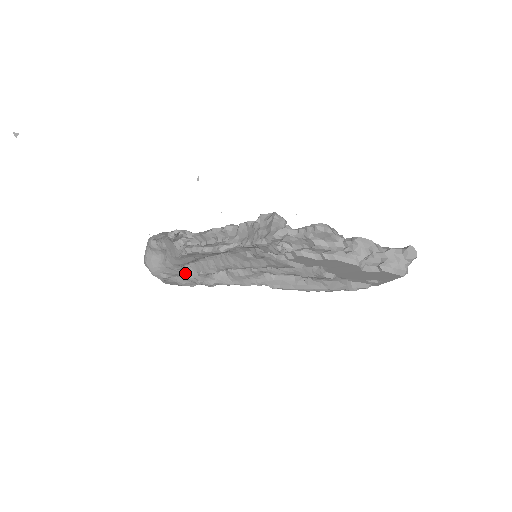
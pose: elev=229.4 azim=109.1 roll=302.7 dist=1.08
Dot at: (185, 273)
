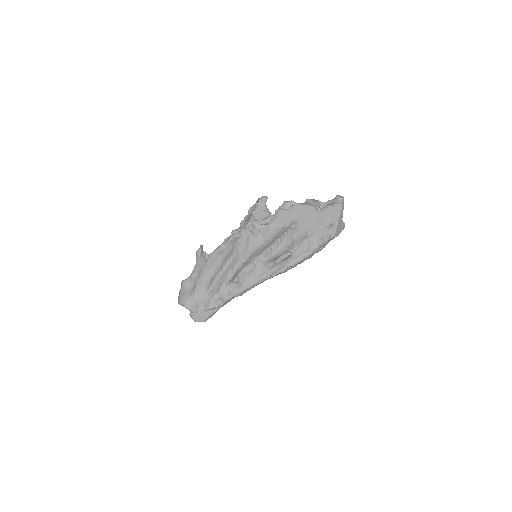
Dot at: (210, 294)
